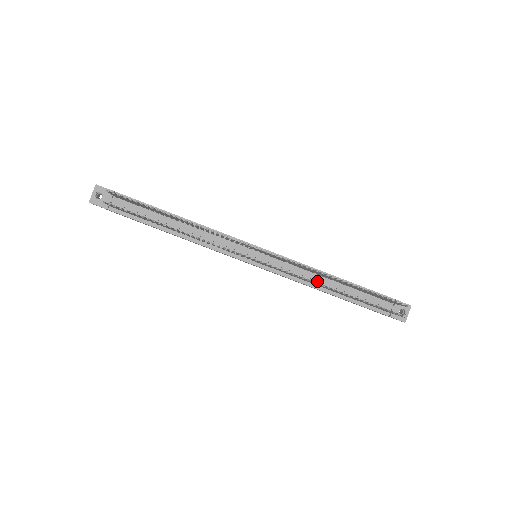
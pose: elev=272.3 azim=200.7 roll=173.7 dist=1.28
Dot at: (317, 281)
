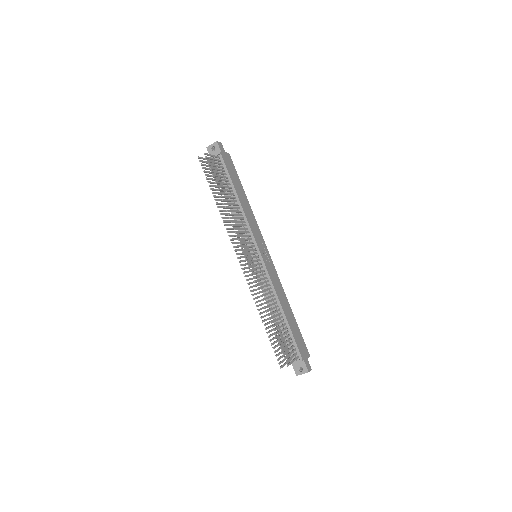
Dot at: (272, 302)
